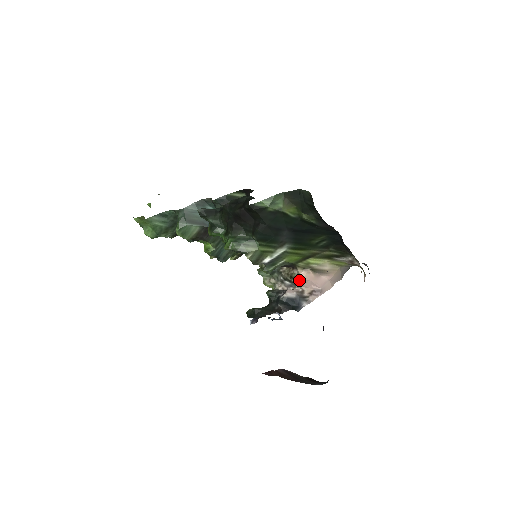
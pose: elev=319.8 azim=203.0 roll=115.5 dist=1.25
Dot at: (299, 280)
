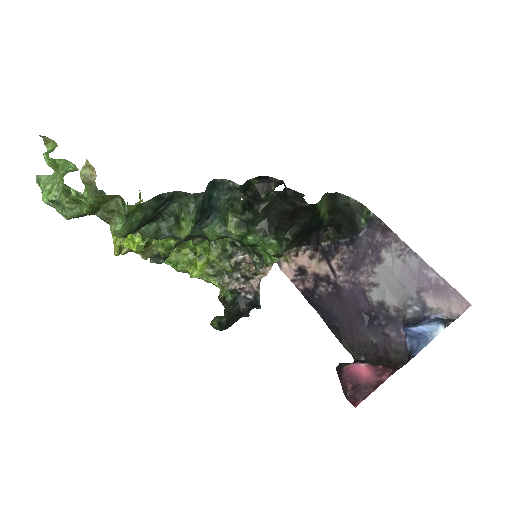
Dot at: (264, 276)
